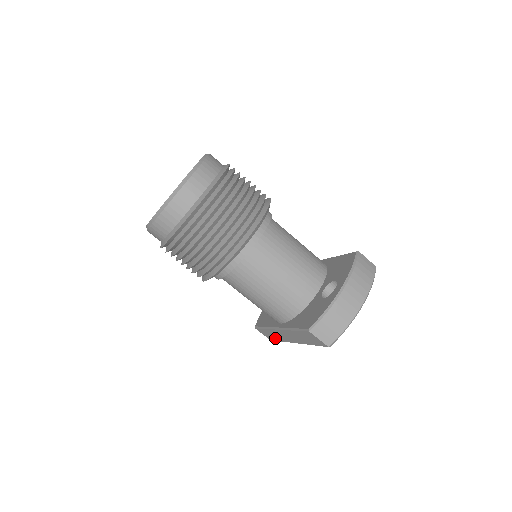
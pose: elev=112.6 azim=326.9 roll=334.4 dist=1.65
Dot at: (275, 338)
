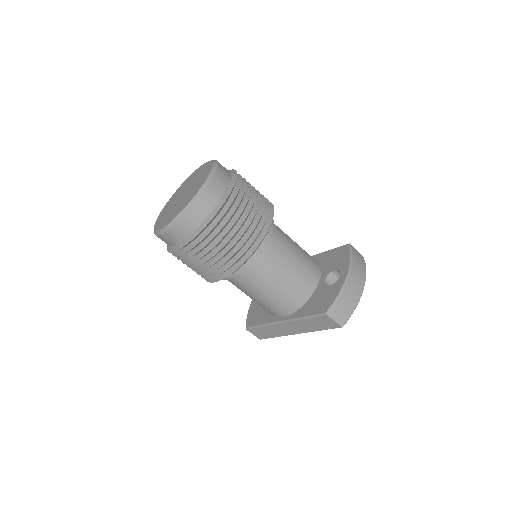
Dot at: (269, 335)
